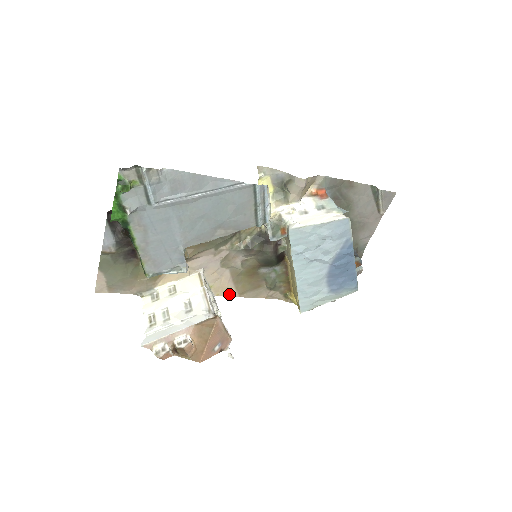
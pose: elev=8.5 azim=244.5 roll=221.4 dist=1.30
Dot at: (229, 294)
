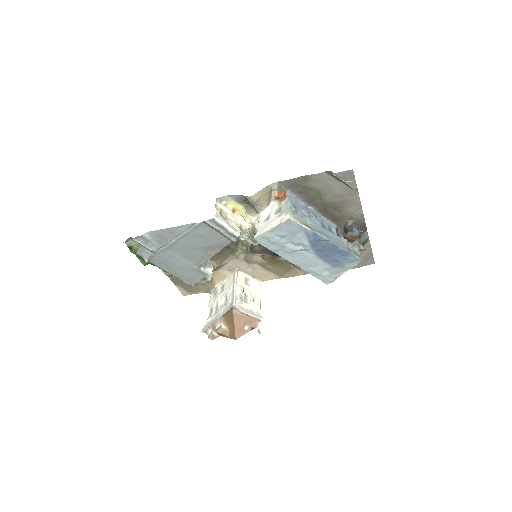
Dot at: (273, 278)
